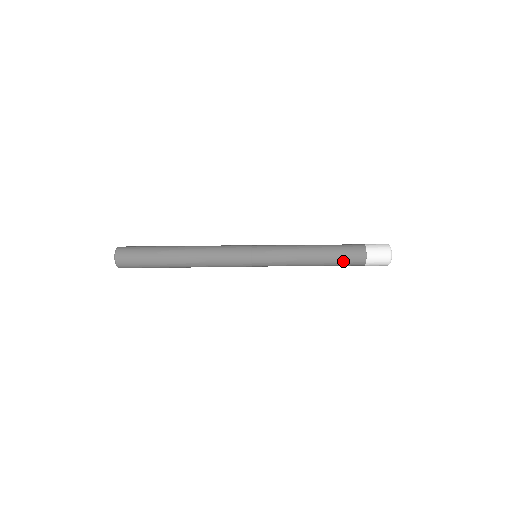
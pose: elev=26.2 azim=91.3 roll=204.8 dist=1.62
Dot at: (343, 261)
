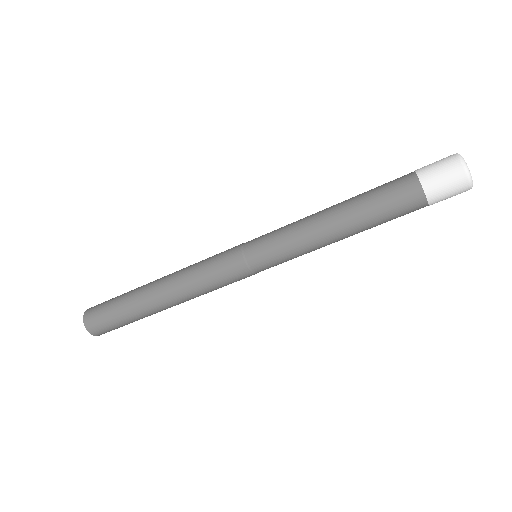
Dot at: (388, 216)
